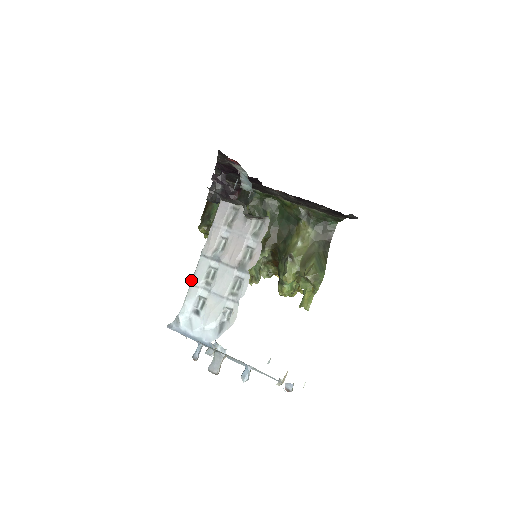
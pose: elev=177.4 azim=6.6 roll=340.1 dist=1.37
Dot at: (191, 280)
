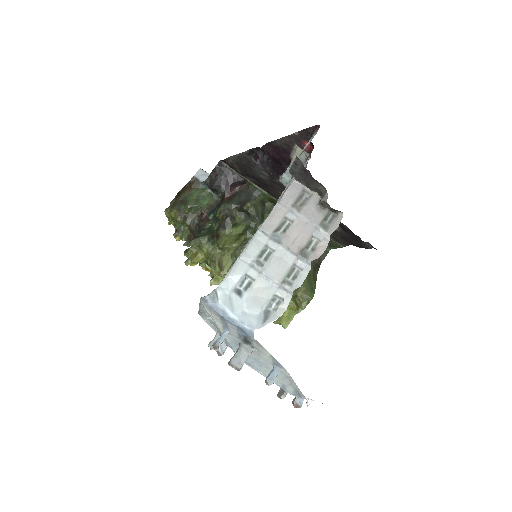
Dot at: (240, 254)
